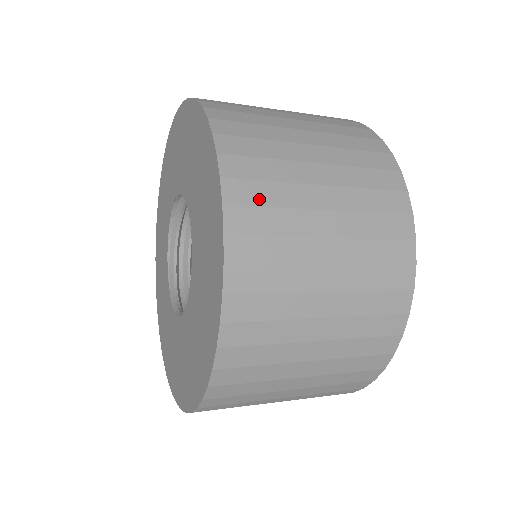
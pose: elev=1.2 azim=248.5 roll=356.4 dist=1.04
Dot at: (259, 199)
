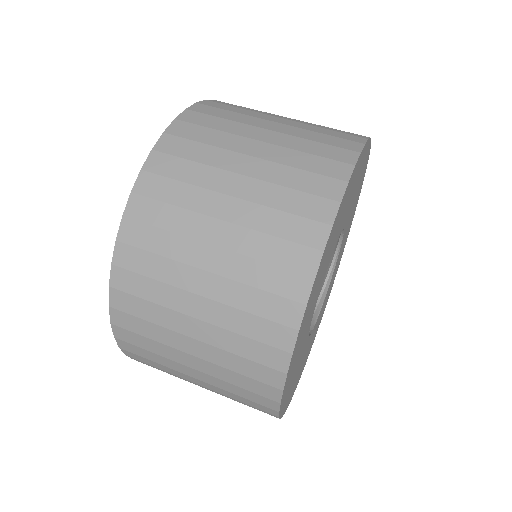
Dot at: occluded
